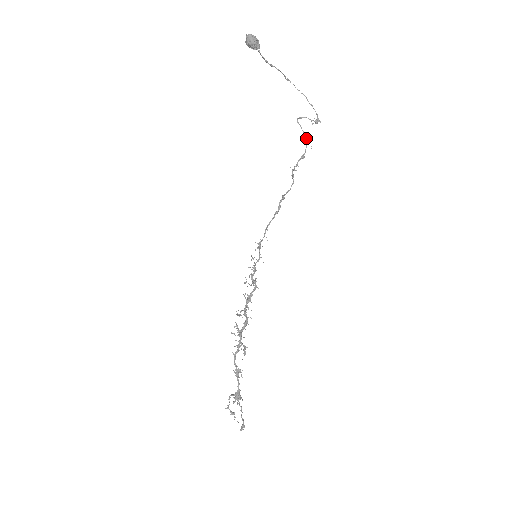
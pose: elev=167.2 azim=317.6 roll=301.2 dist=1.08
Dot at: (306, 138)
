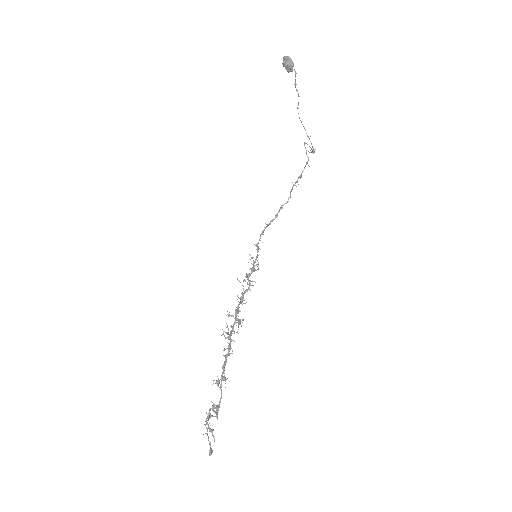
Dot at: occluded
